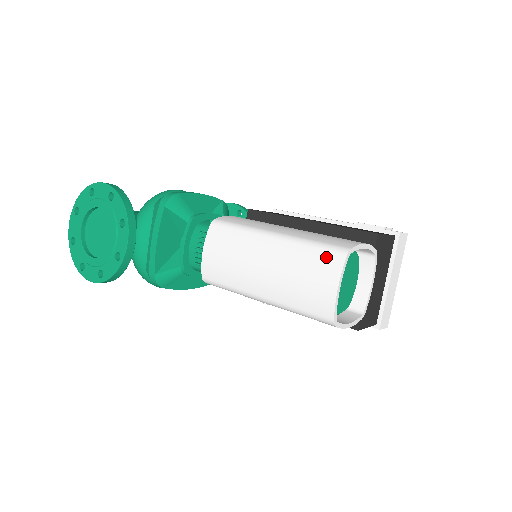
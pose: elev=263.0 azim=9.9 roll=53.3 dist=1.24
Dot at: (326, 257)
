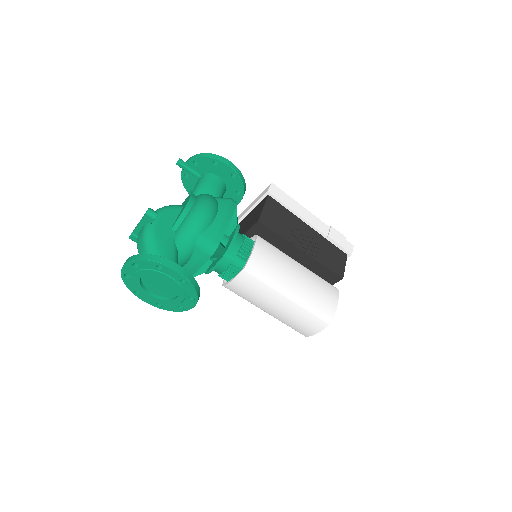
Dot at: (318, 321)
